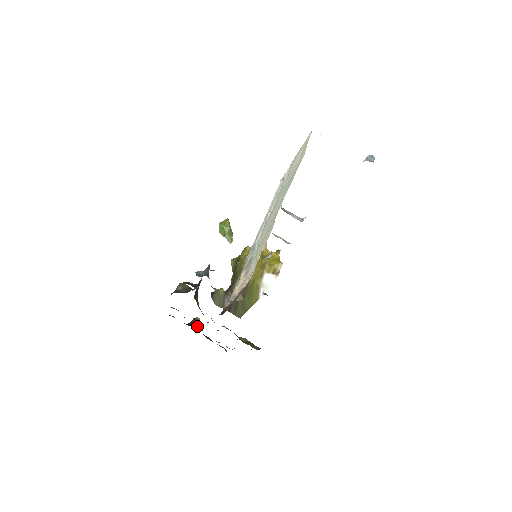
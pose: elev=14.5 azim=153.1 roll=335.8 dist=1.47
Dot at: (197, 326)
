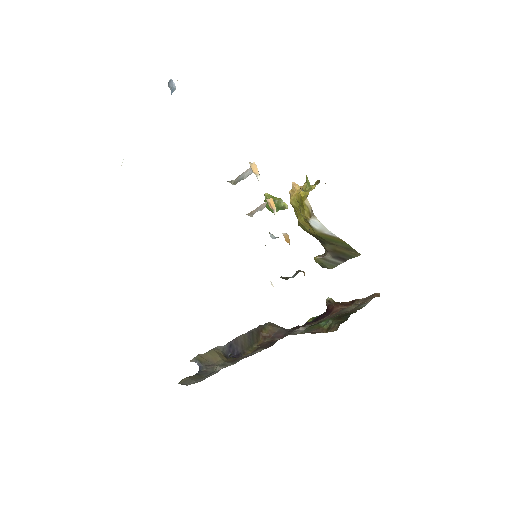
Dot at: (329, 310)
